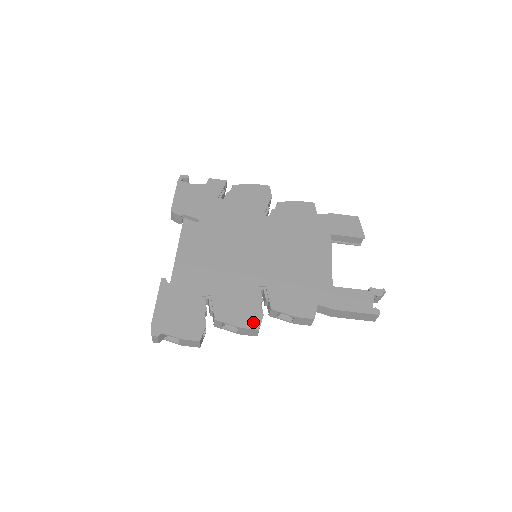
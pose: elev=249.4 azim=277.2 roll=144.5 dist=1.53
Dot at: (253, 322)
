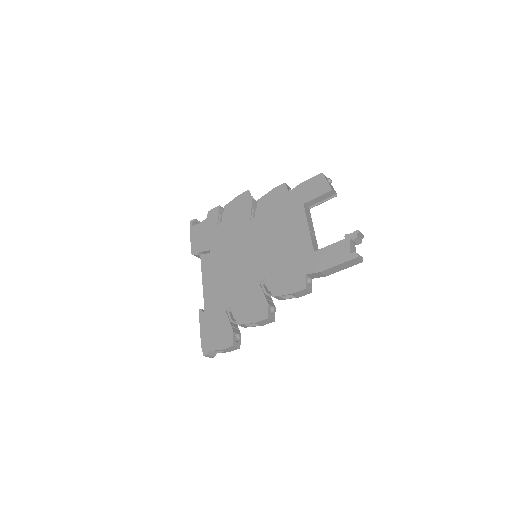
Dot at: (263, 314)
